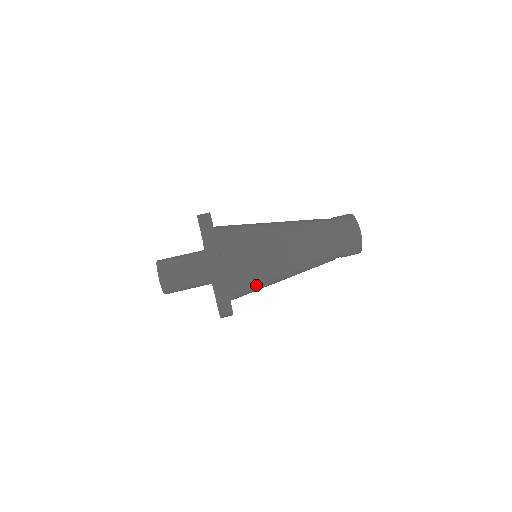
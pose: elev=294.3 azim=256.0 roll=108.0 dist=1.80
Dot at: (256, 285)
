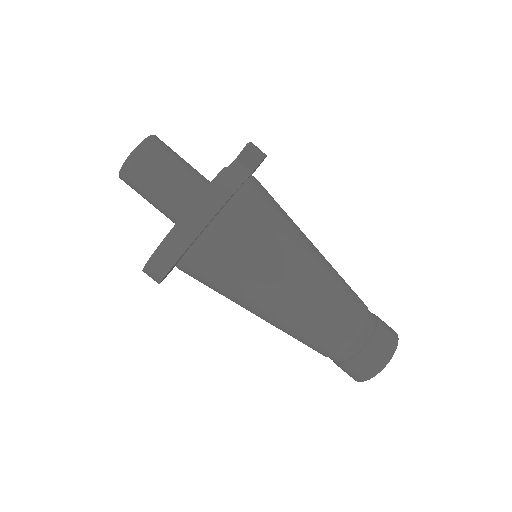
Dot at: (220, 283)
